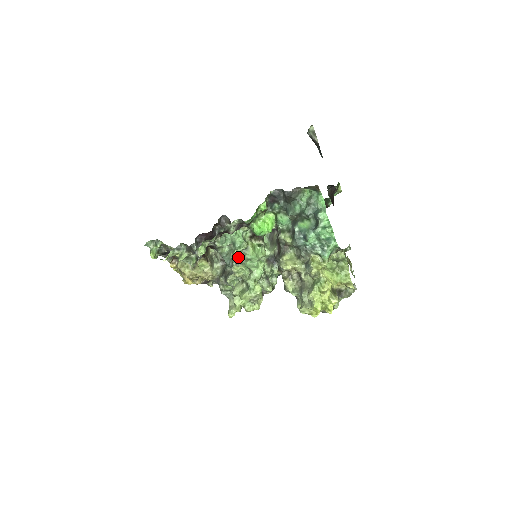
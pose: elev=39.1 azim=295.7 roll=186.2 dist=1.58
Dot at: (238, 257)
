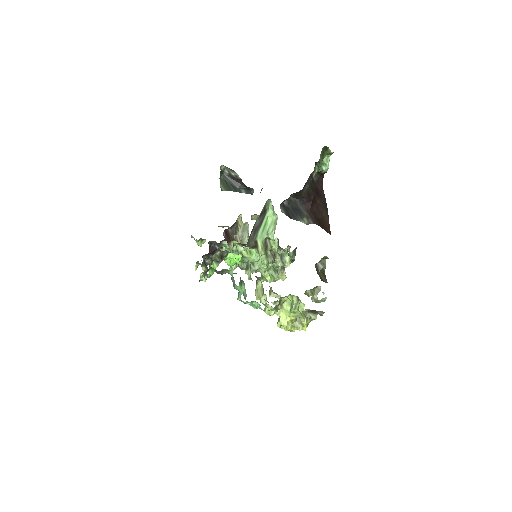
Dot at: (238, 266)
